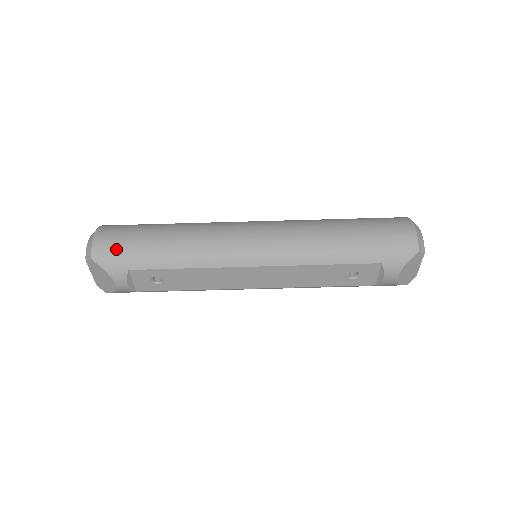
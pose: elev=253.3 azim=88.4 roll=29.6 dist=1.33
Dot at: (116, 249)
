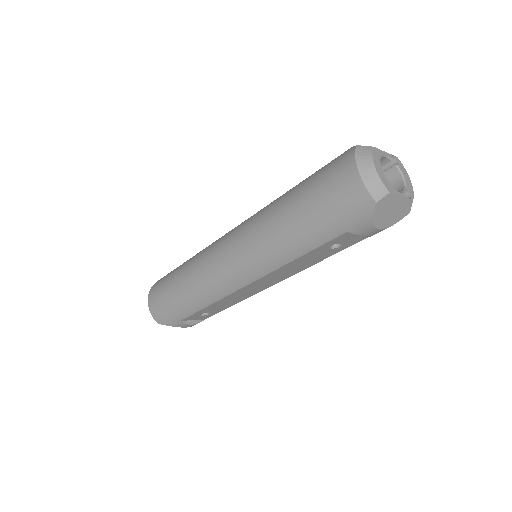
Dot at: (163, 312)
